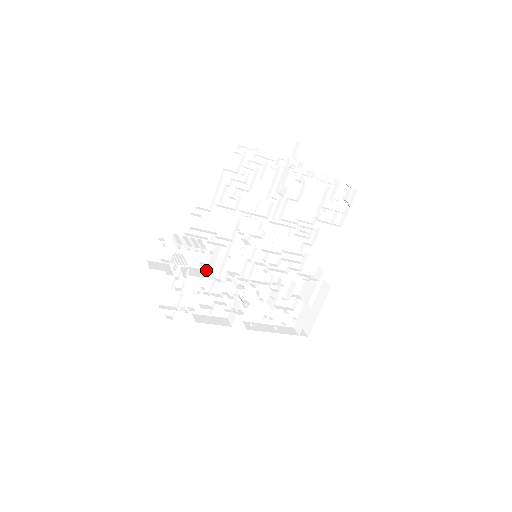
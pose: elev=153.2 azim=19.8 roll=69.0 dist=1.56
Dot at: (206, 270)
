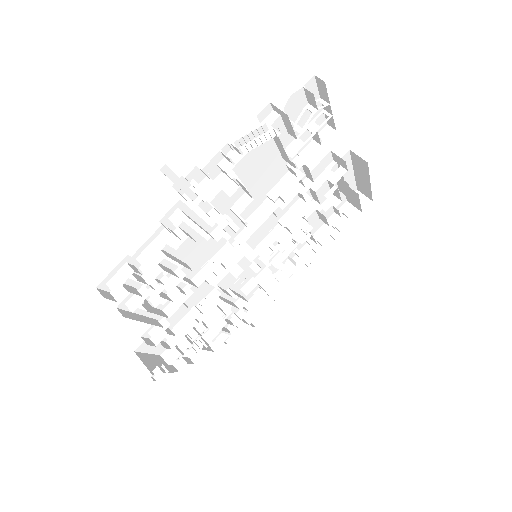
Dot at: (223, 322)
